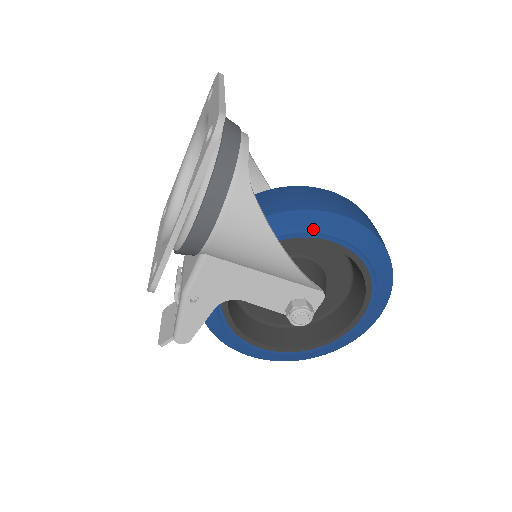
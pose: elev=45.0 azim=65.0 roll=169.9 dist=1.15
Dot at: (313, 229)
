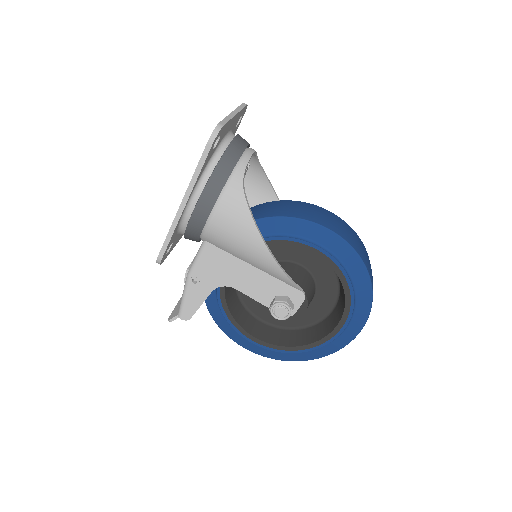
Dot at: (298, 235)
